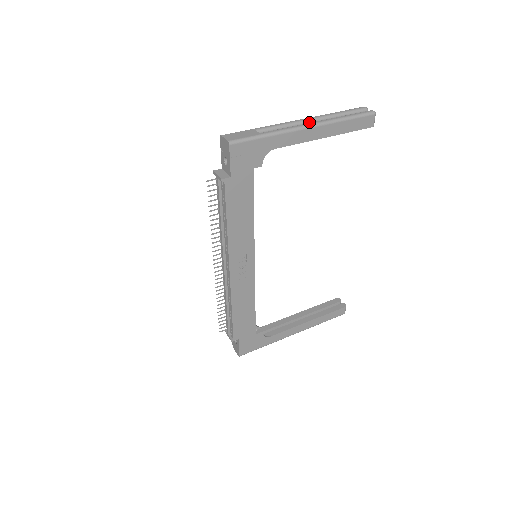
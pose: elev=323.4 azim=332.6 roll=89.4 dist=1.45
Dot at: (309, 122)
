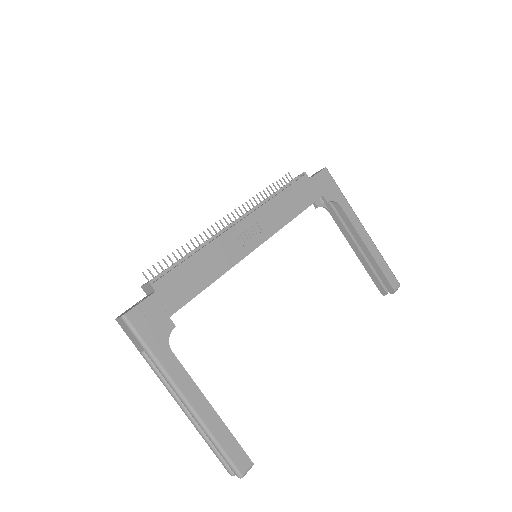
Dot at: occluded
